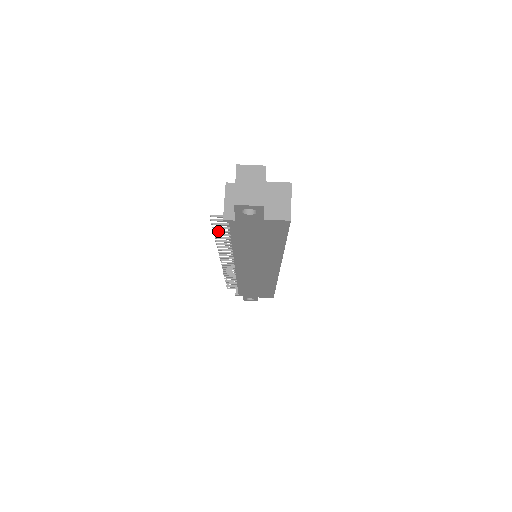
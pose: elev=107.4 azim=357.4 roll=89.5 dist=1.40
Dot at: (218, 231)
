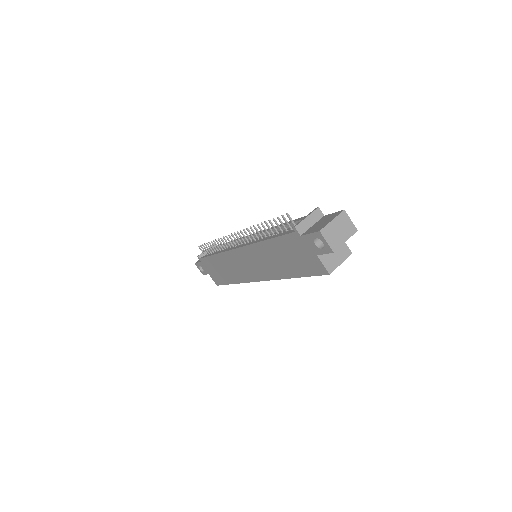
Dot at: (272, 223)
